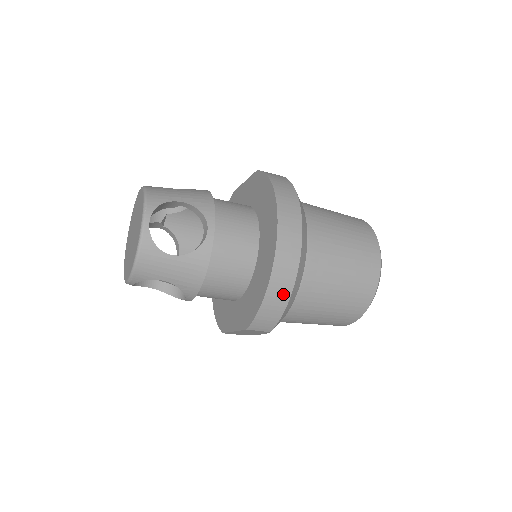
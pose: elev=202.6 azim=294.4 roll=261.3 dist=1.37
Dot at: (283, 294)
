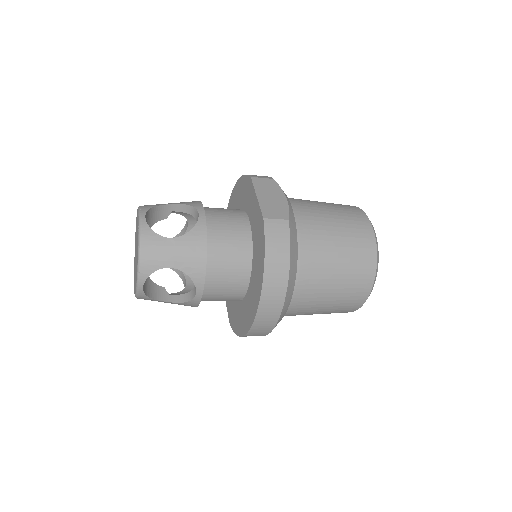
Dot at: occluded
